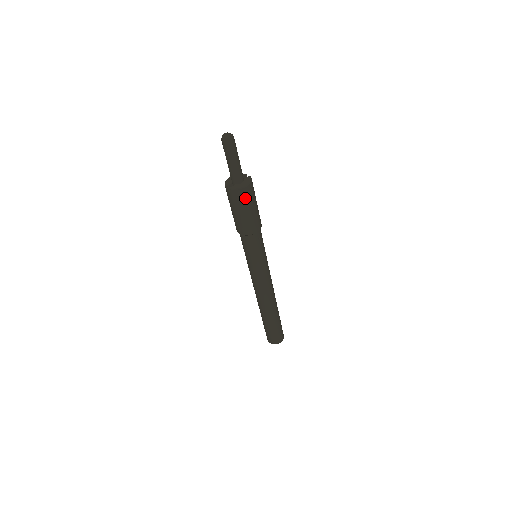
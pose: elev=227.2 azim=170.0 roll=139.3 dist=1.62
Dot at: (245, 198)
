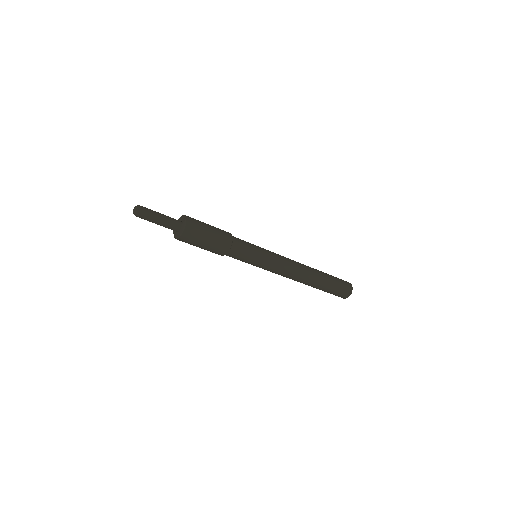
Dot at: (189, 241)
